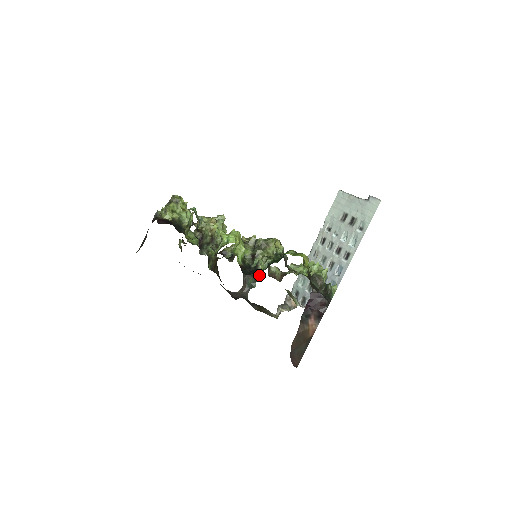
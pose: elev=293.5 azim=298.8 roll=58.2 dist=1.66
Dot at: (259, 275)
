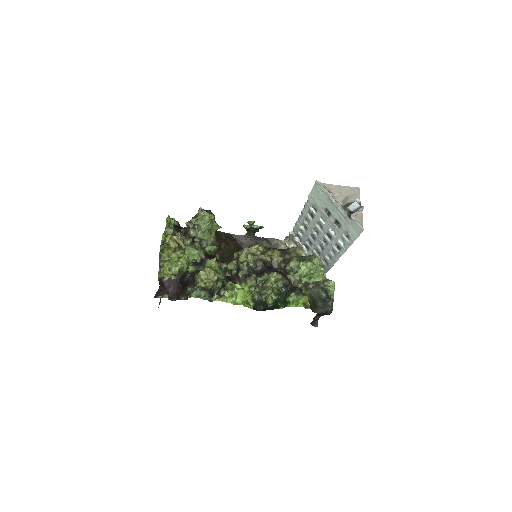
Dot at: (259, 228)
